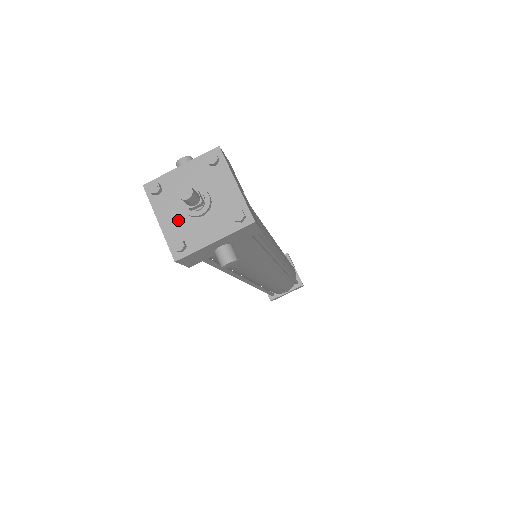
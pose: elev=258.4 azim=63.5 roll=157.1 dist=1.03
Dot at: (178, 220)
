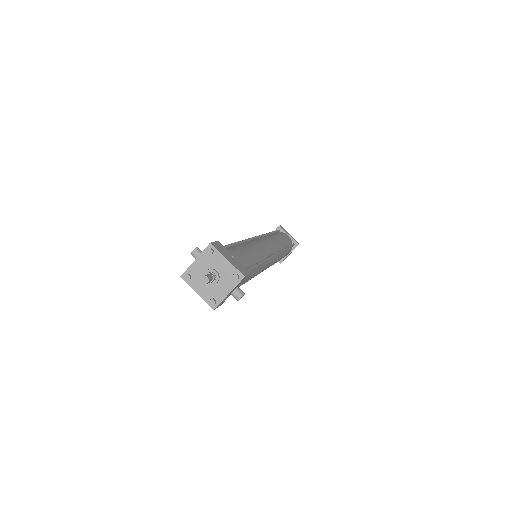
Dot at: (206, 289)
